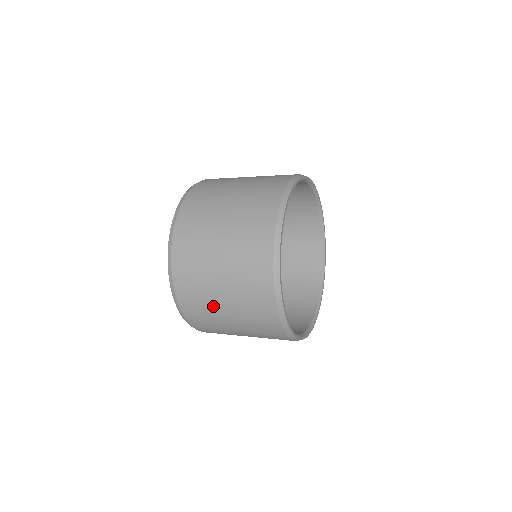
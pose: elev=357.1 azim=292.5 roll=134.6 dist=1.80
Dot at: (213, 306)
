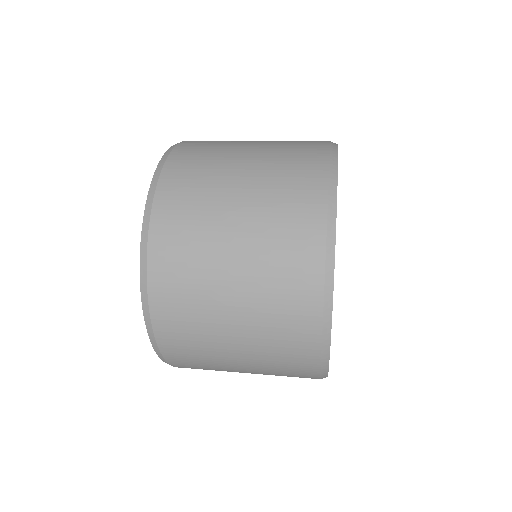
Dot at: occluded
